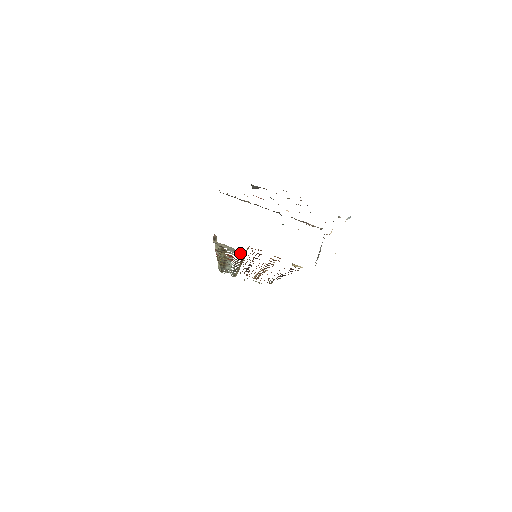
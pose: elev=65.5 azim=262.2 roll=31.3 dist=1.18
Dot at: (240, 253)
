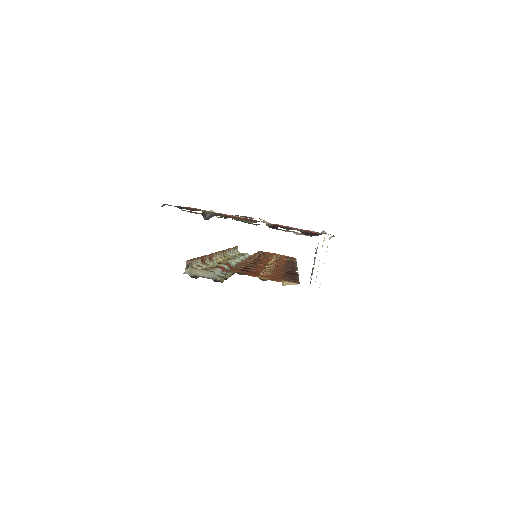
Dot at: (219, 279)
